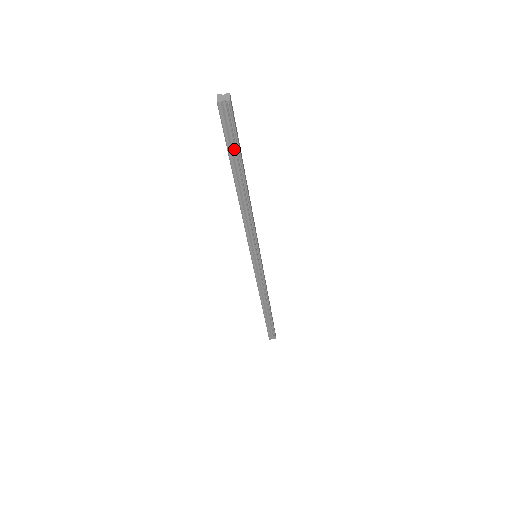
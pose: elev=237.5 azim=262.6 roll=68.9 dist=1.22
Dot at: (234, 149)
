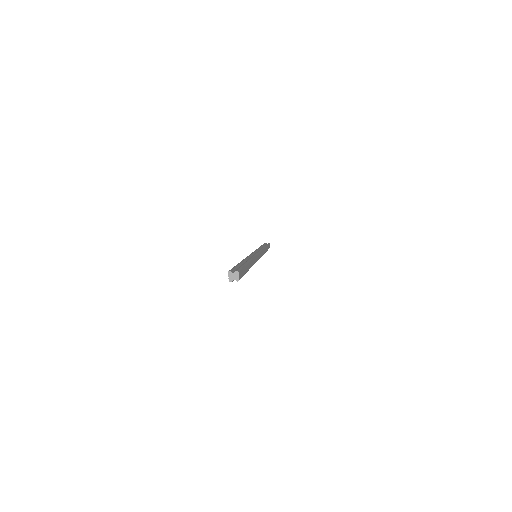
Dot at: occluded
